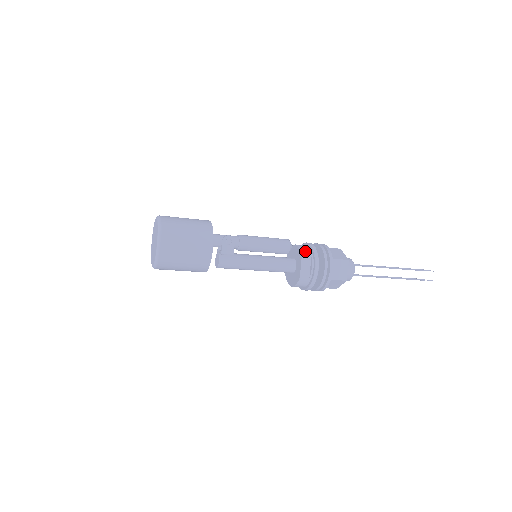
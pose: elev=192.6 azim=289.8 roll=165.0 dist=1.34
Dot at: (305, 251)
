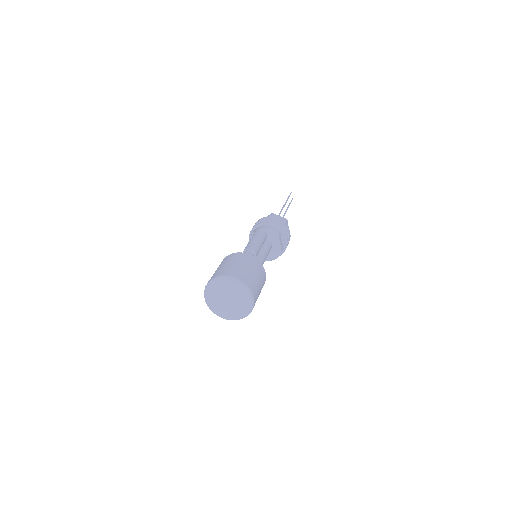
Dot at: (276, 231)
